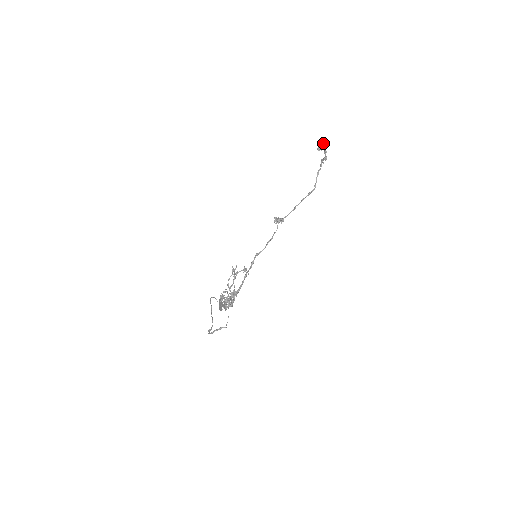
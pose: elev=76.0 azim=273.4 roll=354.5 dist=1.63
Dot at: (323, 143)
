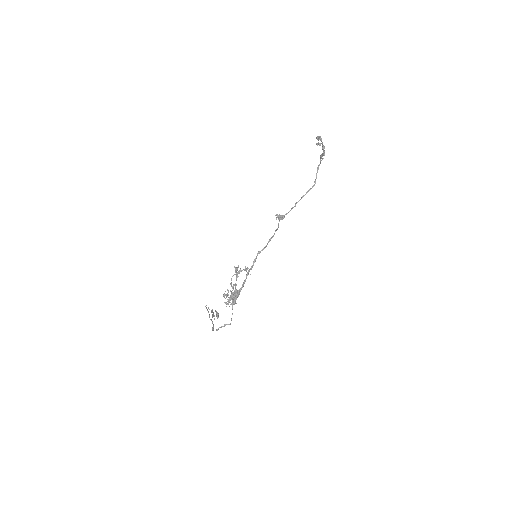
Dot at: (321, 139)
